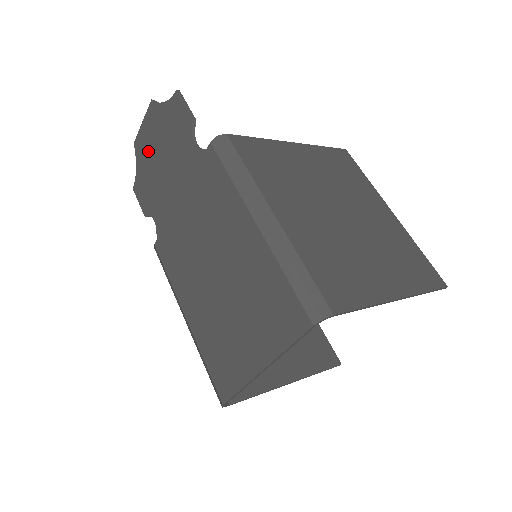
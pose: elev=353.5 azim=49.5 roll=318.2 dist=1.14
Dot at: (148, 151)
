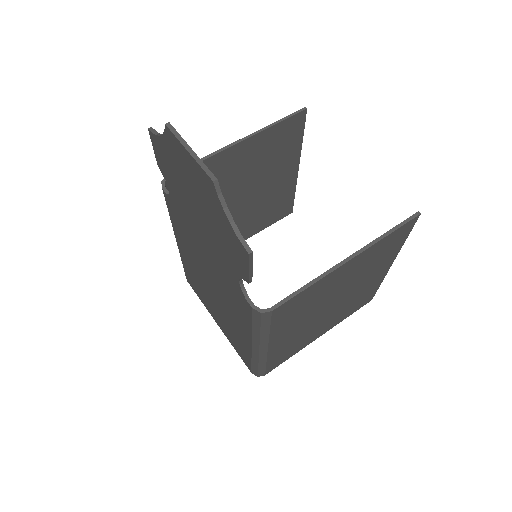
Dot at: (184, 173)
